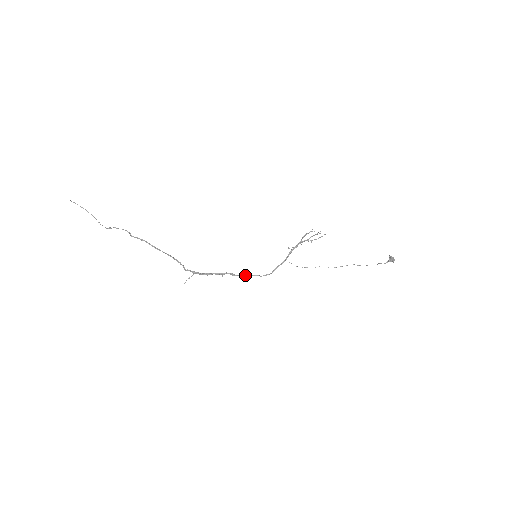
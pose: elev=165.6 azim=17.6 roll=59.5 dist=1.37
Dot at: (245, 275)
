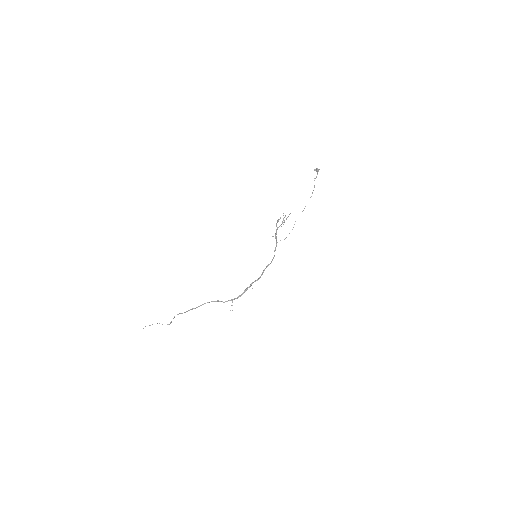
Dot at: (262, 273)
